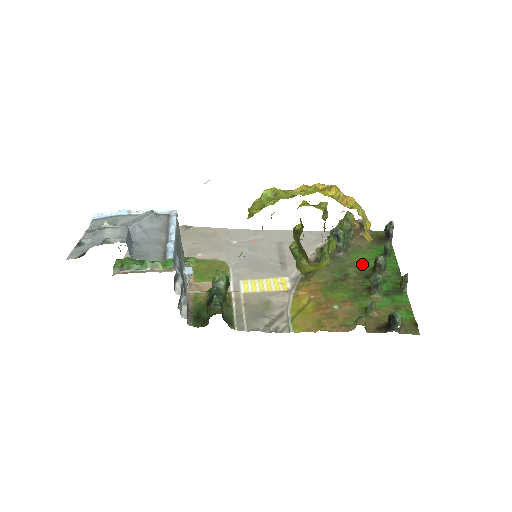
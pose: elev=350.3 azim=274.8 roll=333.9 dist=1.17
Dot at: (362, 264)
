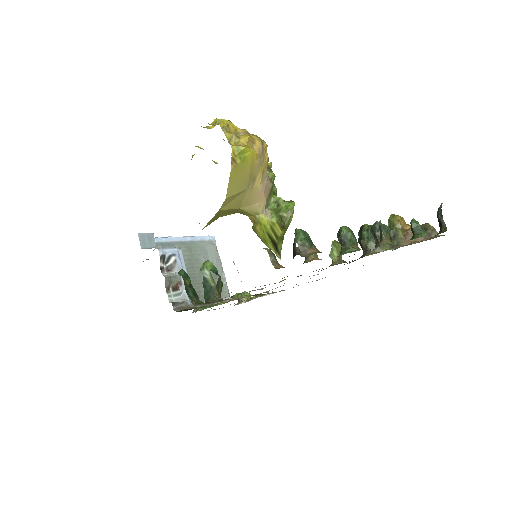
Dot at: occluded
